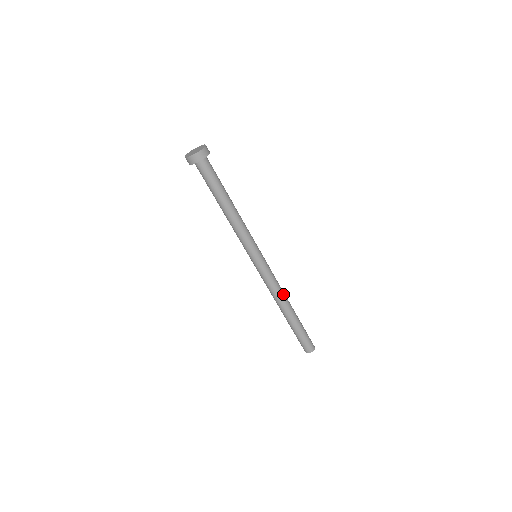
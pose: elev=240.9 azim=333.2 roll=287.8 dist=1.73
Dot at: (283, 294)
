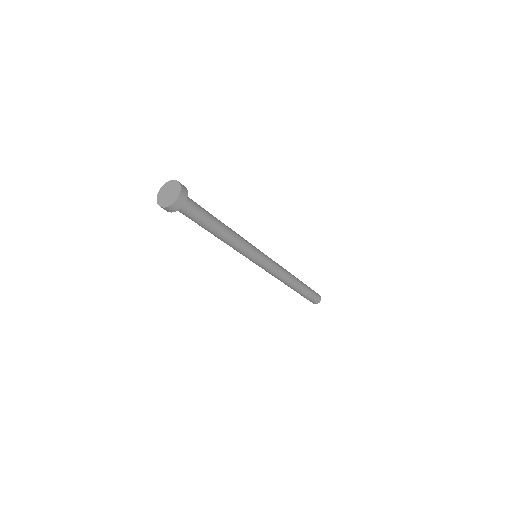
Dot at: (286, 278)
